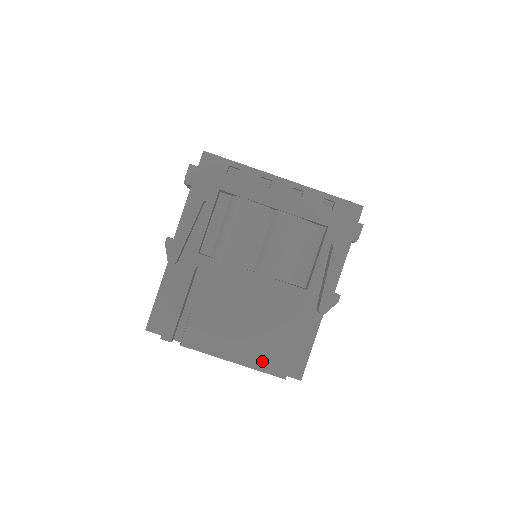
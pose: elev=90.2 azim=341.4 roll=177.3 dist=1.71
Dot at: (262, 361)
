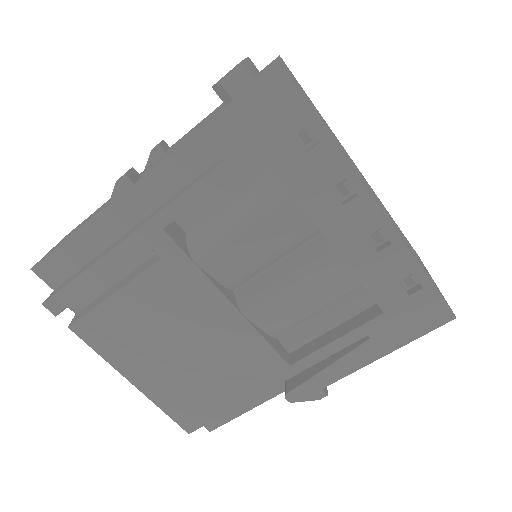
Dot at: (172, 402)
